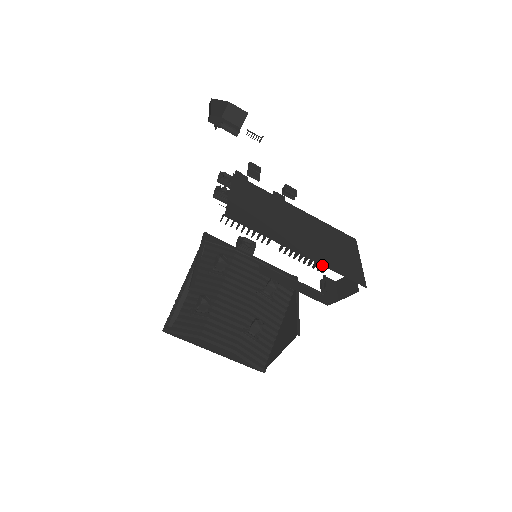
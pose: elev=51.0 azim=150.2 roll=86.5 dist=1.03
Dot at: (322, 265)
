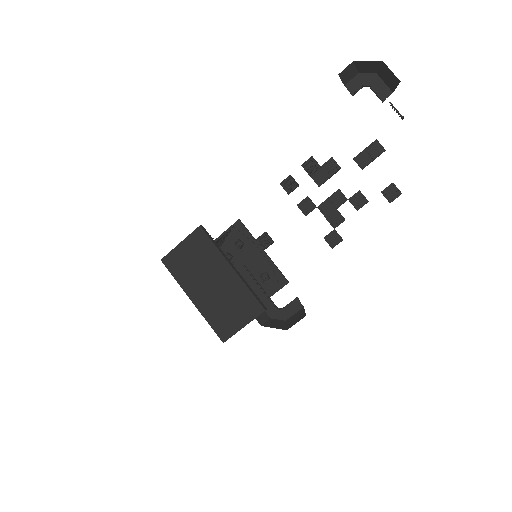
Dot at: (202, 314)
